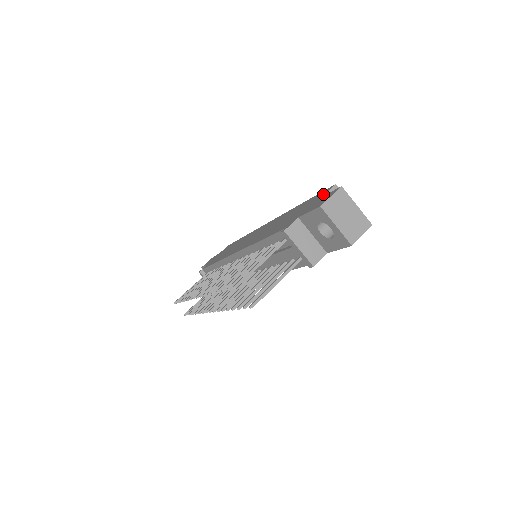
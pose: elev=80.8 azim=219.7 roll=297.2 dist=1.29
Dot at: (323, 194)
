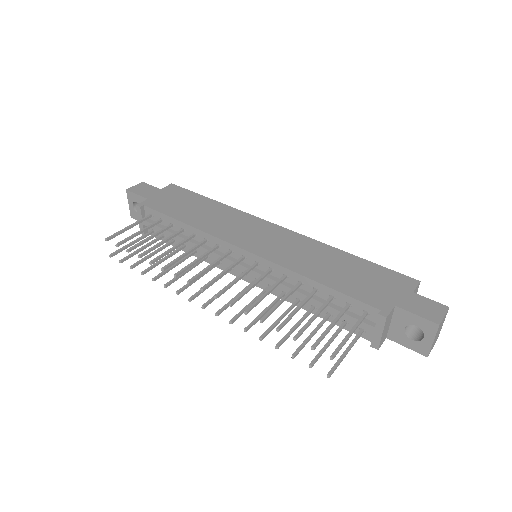
Dot at: (411, 286)
